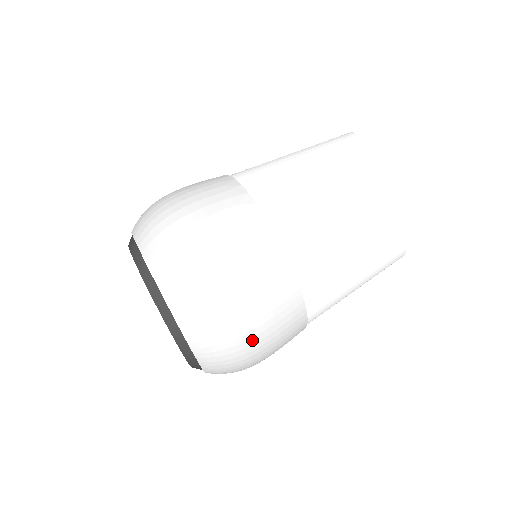
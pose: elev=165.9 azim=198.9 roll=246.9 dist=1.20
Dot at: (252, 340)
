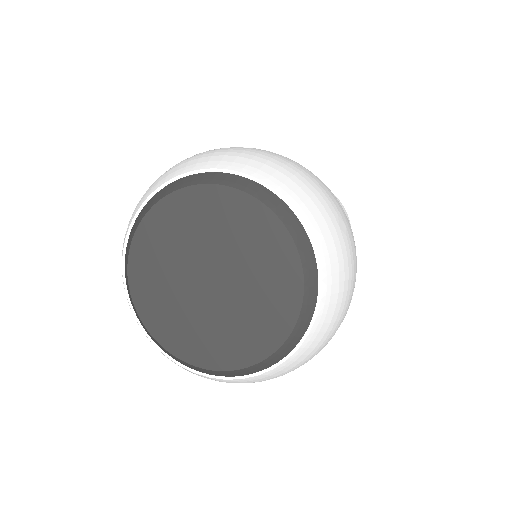
Dot at: (355, 266)
